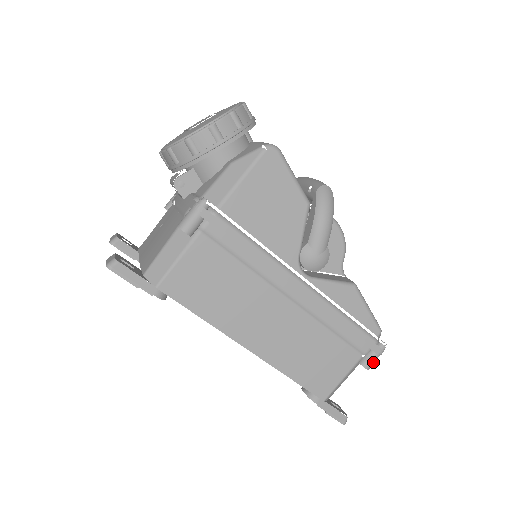
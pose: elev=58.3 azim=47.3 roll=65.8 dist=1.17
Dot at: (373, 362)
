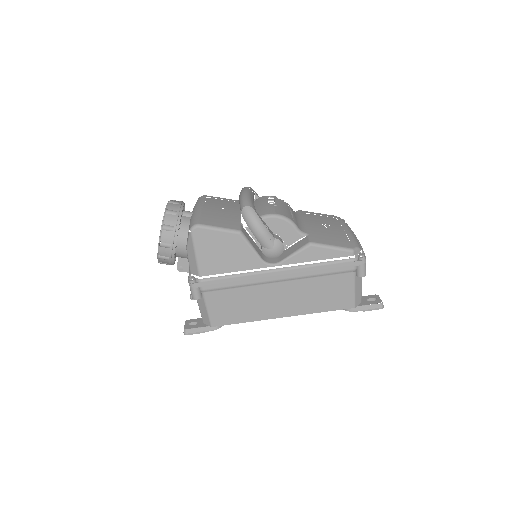
Dot at: (364, 270)
